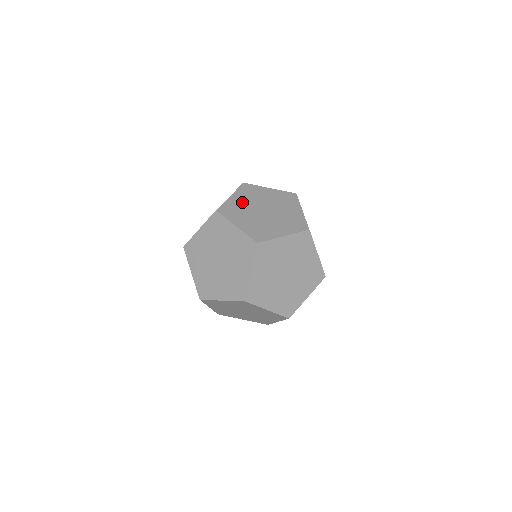
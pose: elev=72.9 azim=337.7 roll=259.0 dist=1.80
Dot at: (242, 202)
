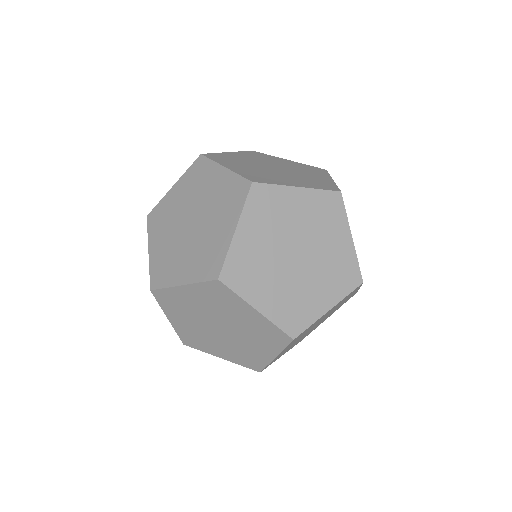
Dot at: (243, 158)
